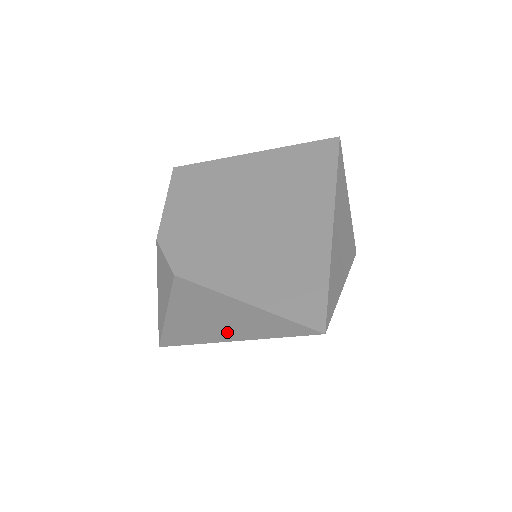
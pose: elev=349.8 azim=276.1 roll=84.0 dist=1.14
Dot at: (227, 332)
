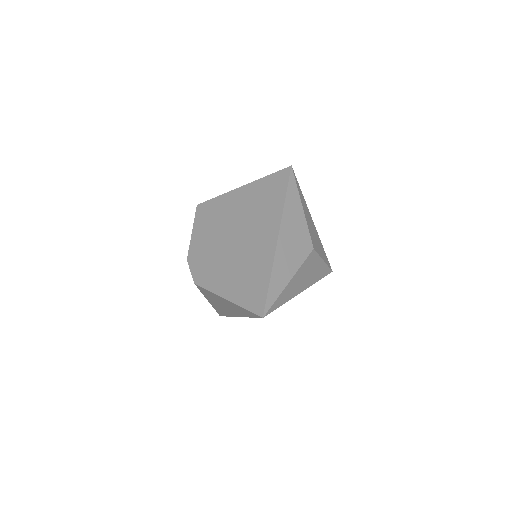
Dot at: (234, 312)
